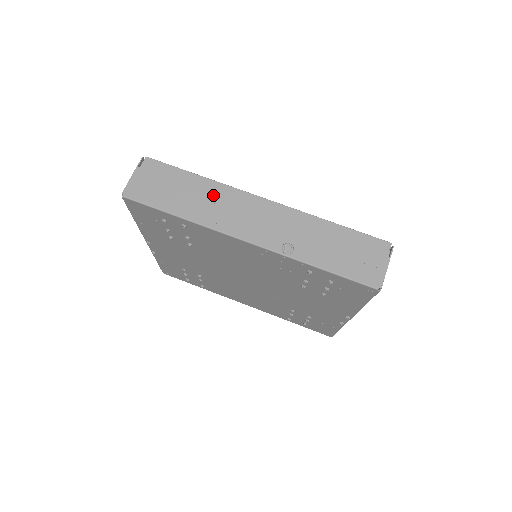
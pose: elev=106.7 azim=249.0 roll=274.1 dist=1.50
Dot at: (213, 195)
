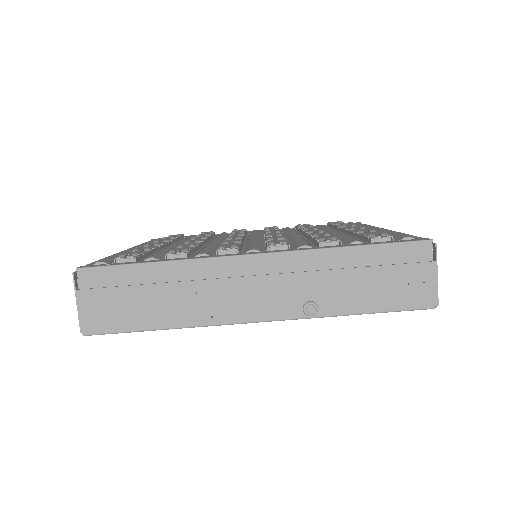
Dot at: (188, 283)
